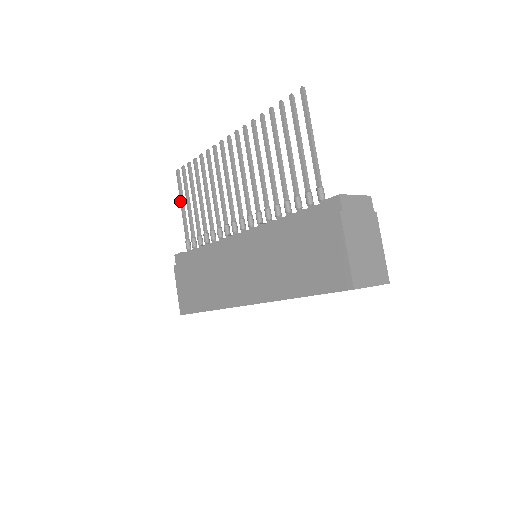
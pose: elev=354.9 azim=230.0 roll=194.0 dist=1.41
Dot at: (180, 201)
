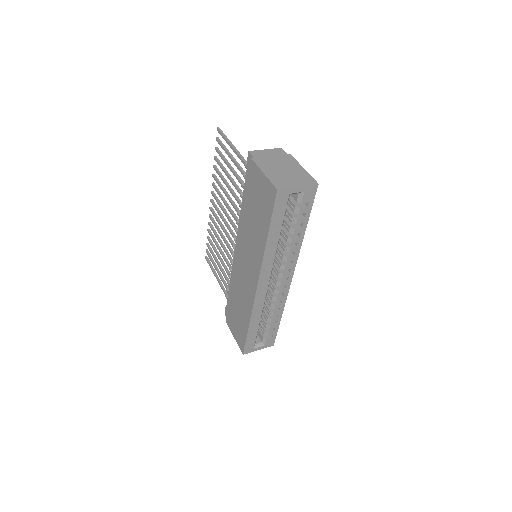
Dot at: occluded
